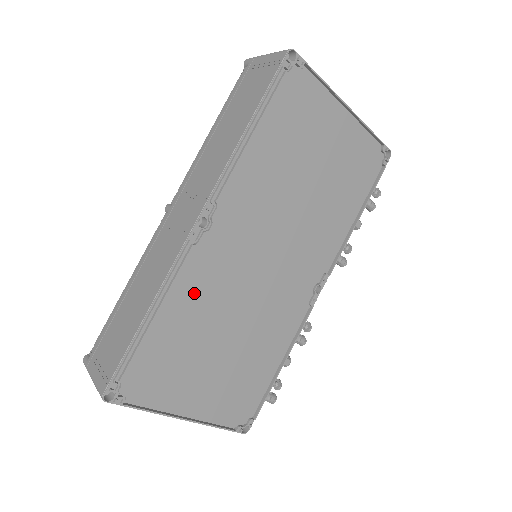
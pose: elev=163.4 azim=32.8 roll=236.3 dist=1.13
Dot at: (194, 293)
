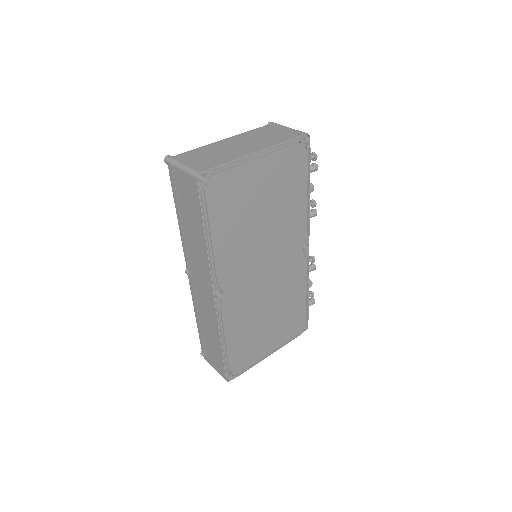
Dot at: (237, 319)
